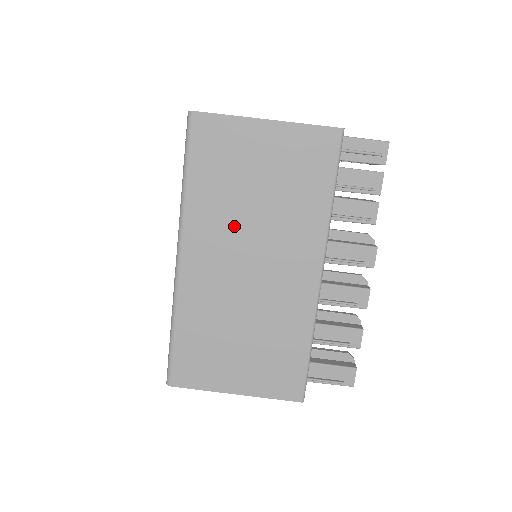
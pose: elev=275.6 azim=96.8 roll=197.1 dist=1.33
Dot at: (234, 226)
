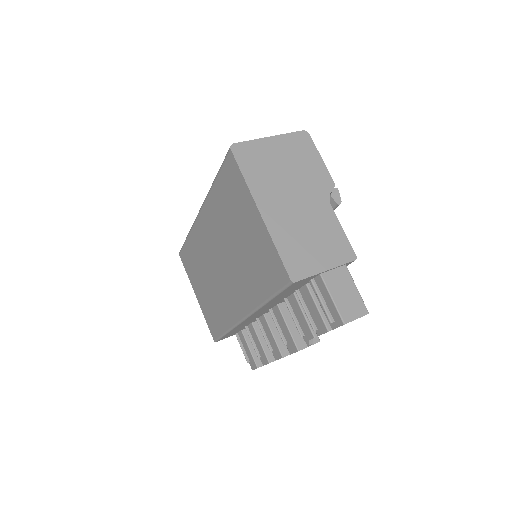
Dot at: (222, 237)
